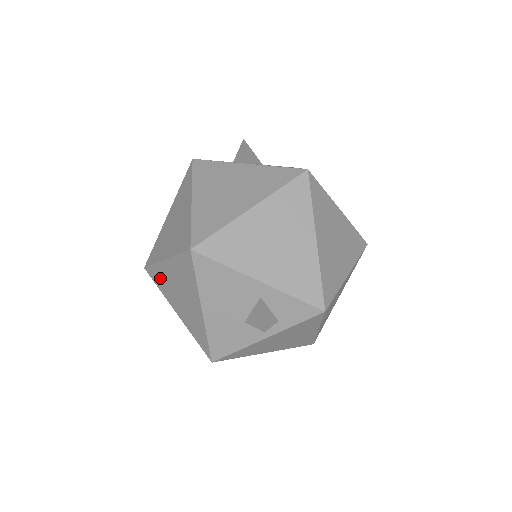
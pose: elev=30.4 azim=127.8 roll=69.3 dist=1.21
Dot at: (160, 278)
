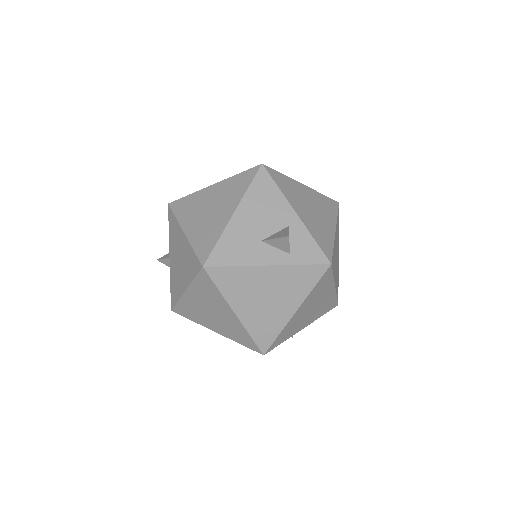
Dot at: (188, 204)
